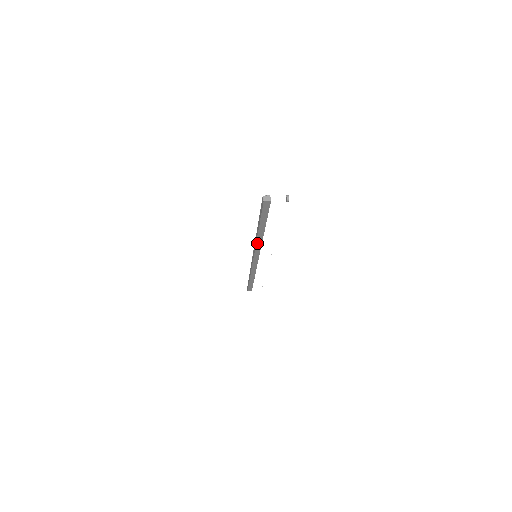
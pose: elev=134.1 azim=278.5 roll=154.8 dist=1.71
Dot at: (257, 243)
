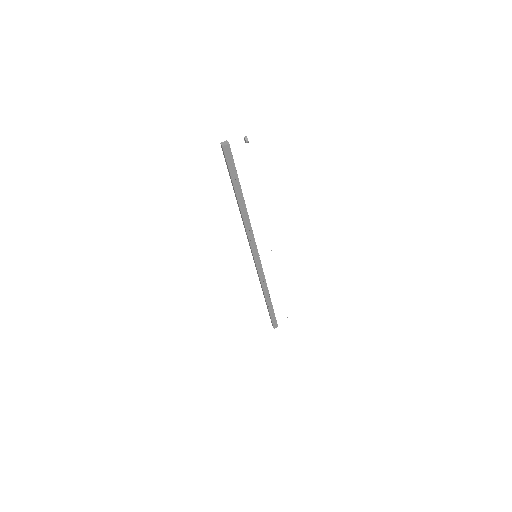
Dot at: (246, 228)
